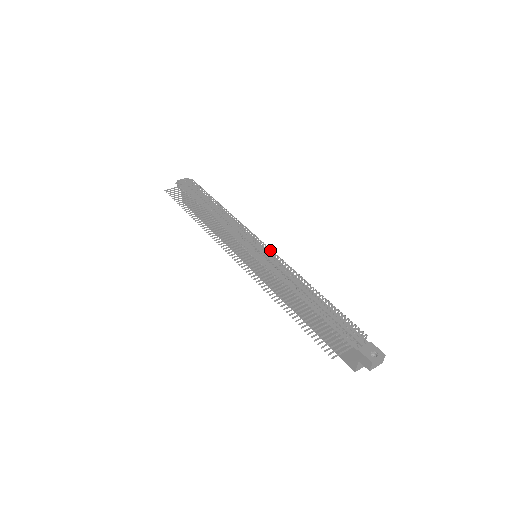
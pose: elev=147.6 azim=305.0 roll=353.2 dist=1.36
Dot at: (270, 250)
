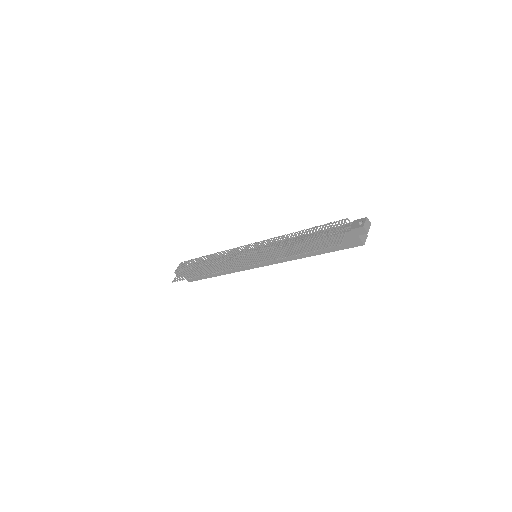
Dot at: (259, 243)
